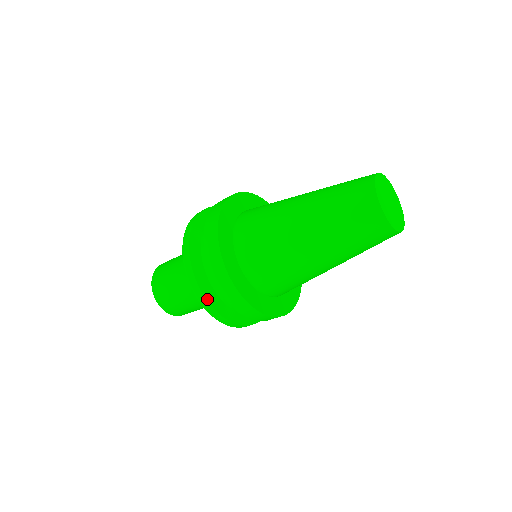
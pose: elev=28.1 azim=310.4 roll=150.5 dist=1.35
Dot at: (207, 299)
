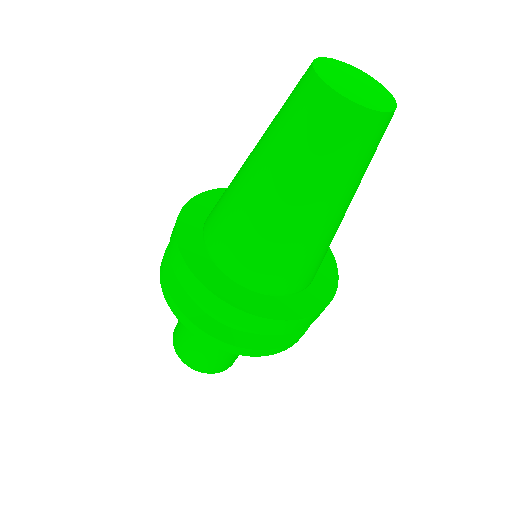
Dot at: (206, 332)
